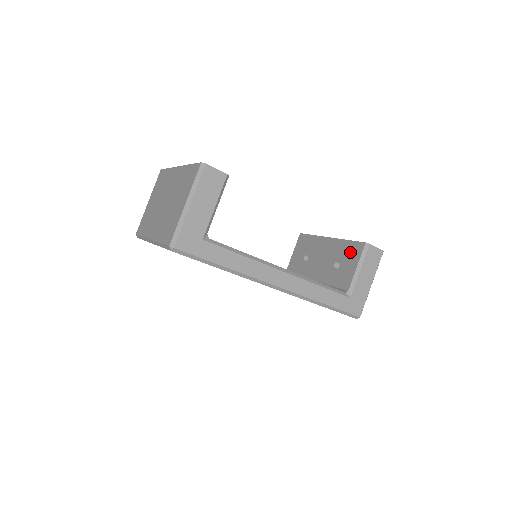
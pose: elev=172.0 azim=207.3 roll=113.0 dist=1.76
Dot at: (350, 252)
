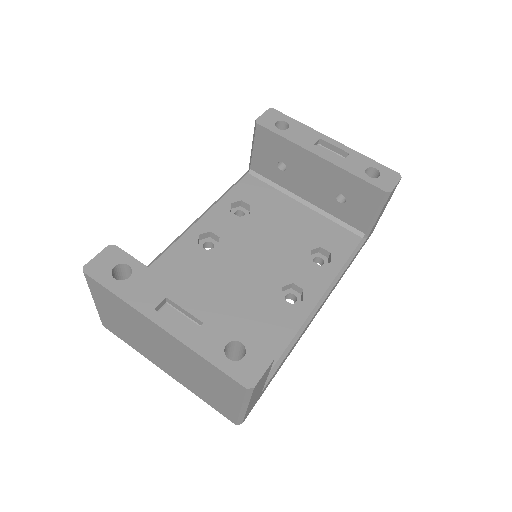
Dot at: (361, 193)
